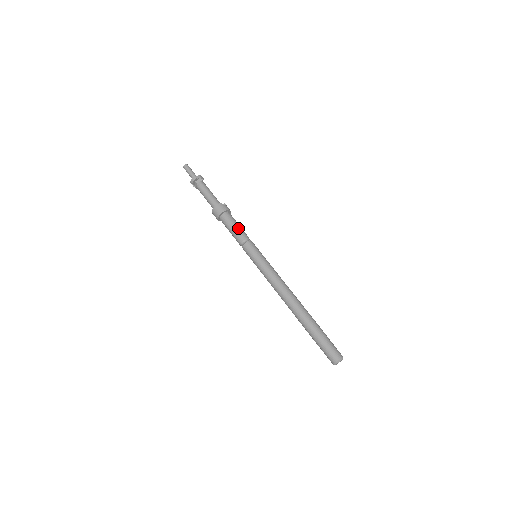
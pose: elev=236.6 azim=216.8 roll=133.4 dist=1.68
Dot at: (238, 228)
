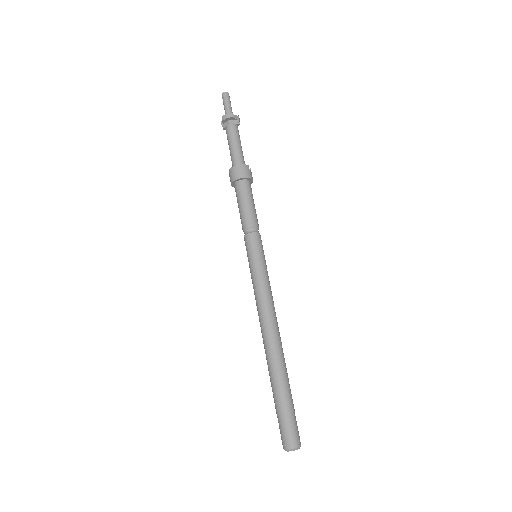
Dot at: (253, 209)
